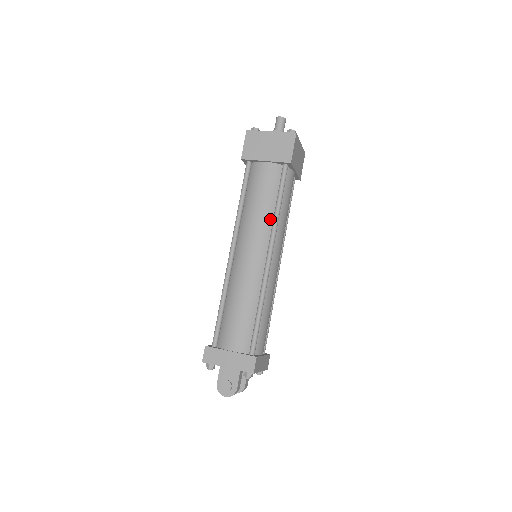
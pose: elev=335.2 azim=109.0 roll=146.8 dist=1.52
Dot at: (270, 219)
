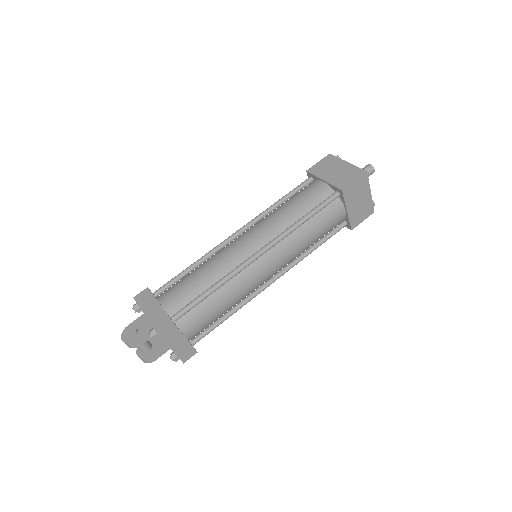
Dot at: (288, 225)
